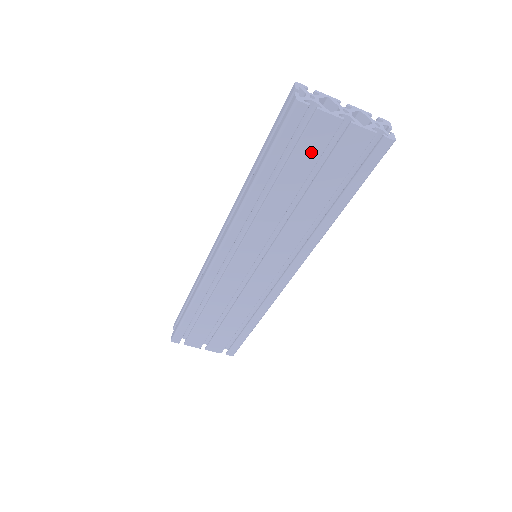
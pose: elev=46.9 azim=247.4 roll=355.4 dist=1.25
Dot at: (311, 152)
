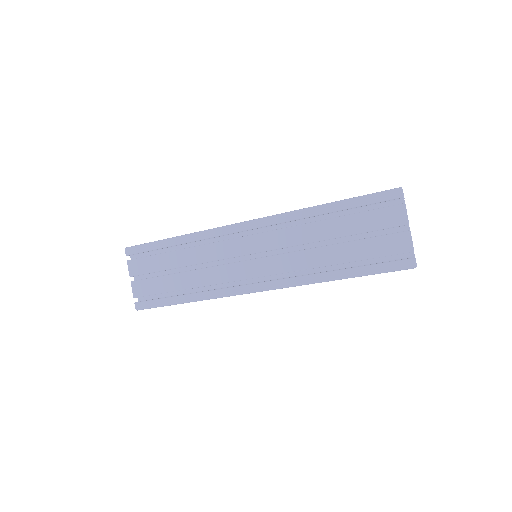
Dot at: (372, 223)
